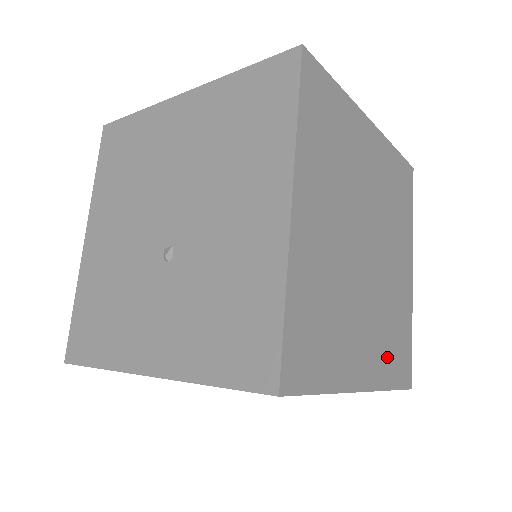
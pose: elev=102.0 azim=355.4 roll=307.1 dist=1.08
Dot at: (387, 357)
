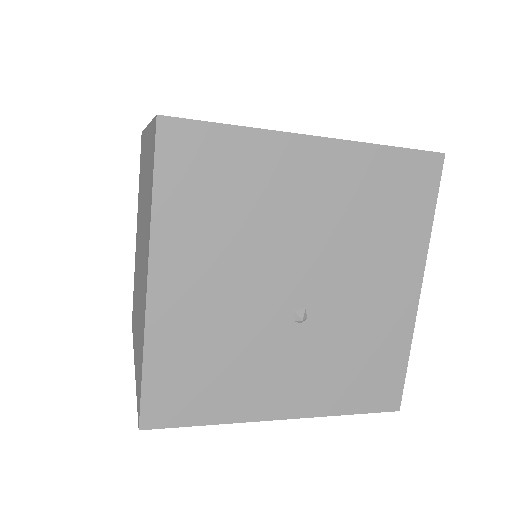
Dot at: occluded
